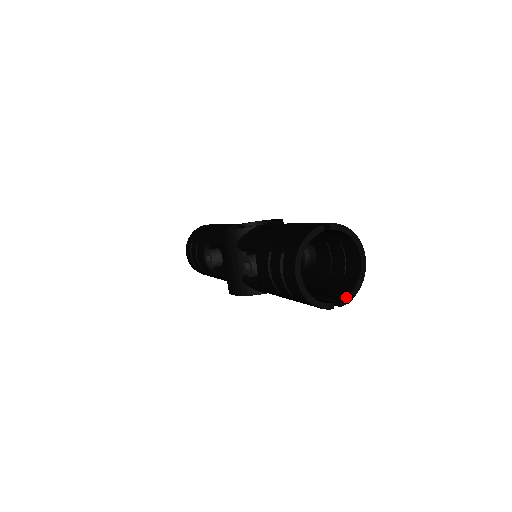
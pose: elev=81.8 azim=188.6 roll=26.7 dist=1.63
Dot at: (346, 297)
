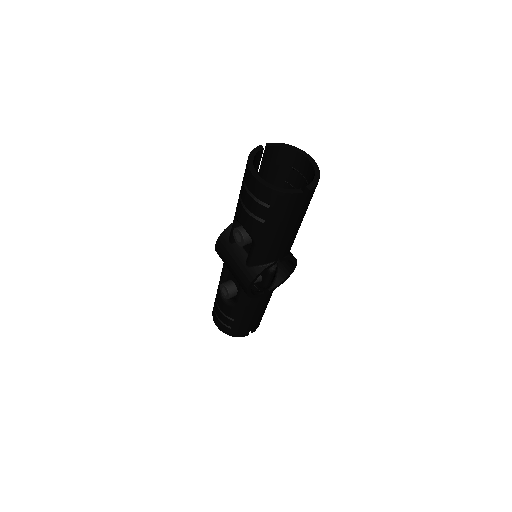
Dot at: (310, 183)
